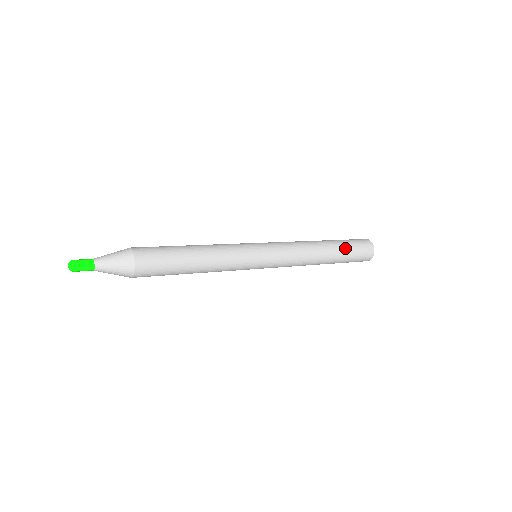
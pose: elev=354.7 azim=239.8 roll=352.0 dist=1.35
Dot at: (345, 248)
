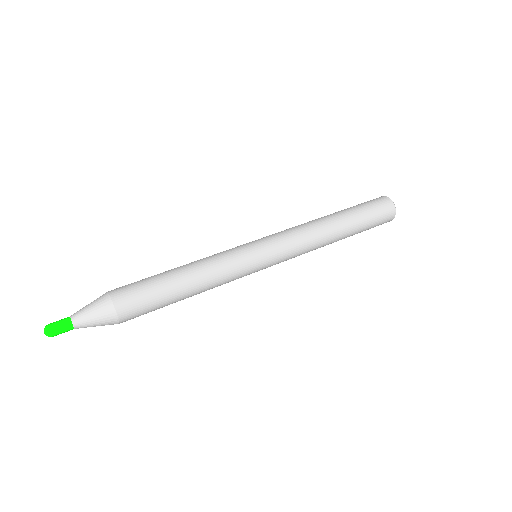
Dot at: (361, 223)
